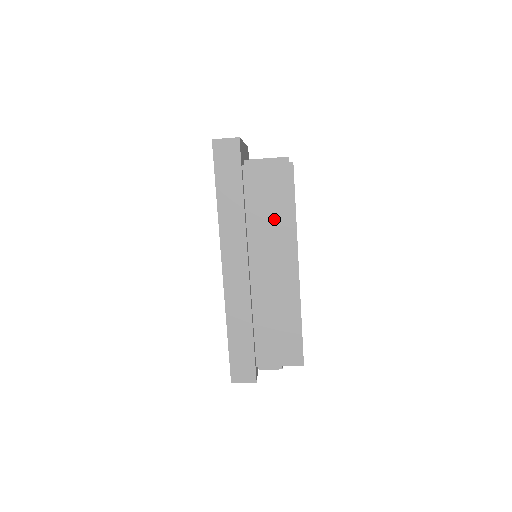
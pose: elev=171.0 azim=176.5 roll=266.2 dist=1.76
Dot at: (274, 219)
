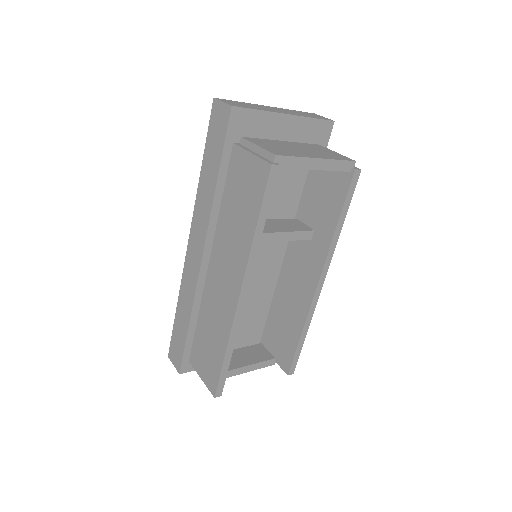
Dot at: (238, 225)
